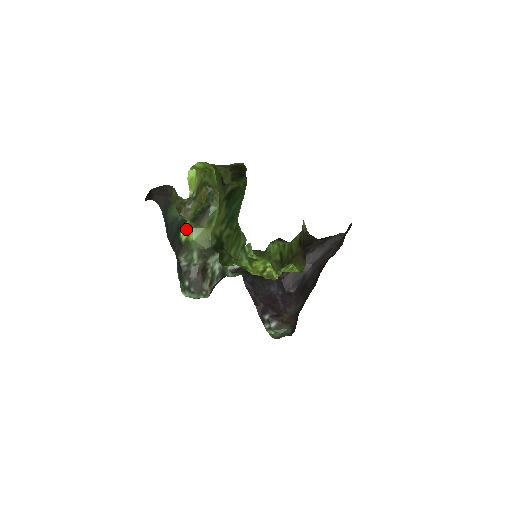
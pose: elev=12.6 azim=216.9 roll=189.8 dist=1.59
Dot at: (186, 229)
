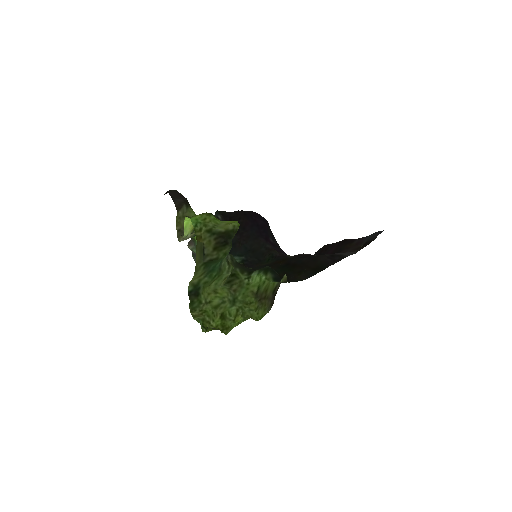
Dot at: occluded
